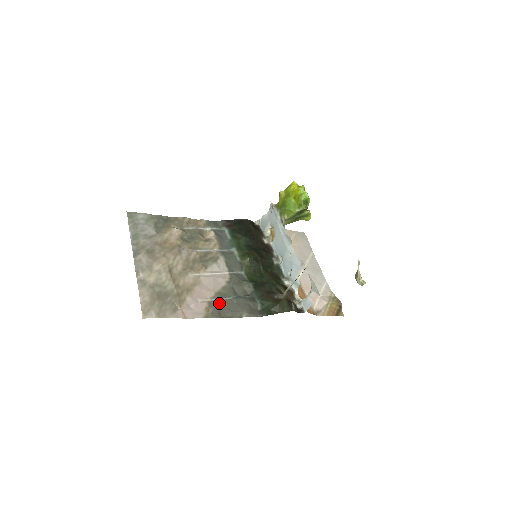
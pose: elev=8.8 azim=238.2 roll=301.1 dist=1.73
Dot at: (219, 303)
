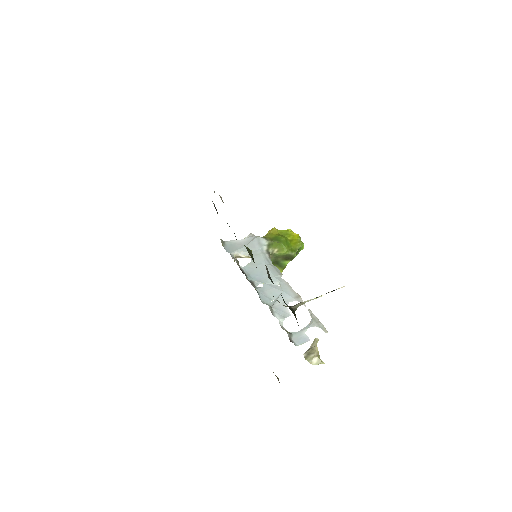
Dot at: occluded
